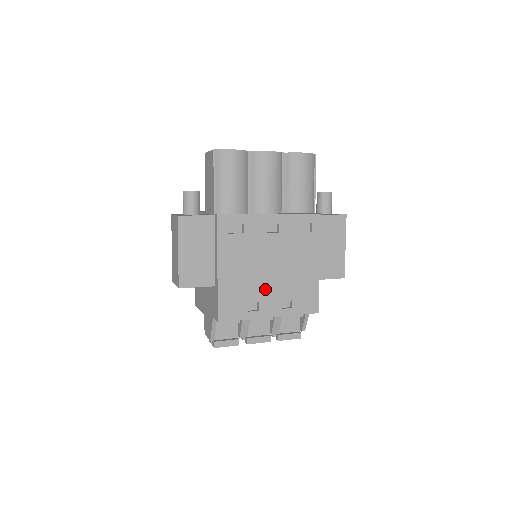
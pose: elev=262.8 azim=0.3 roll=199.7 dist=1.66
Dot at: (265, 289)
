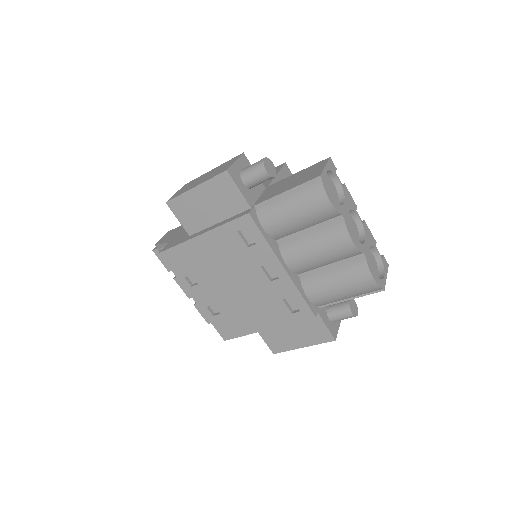
Dot at: (213, 286)
